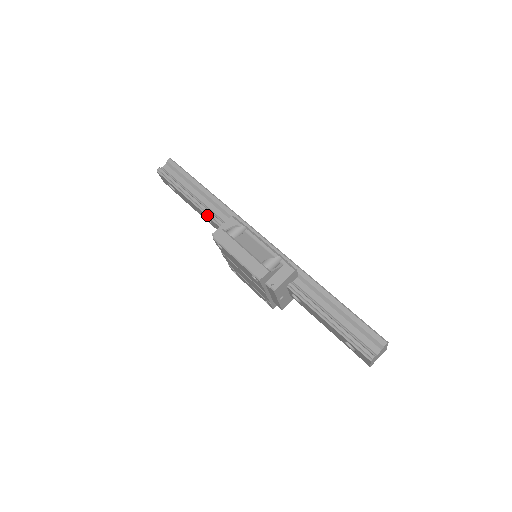
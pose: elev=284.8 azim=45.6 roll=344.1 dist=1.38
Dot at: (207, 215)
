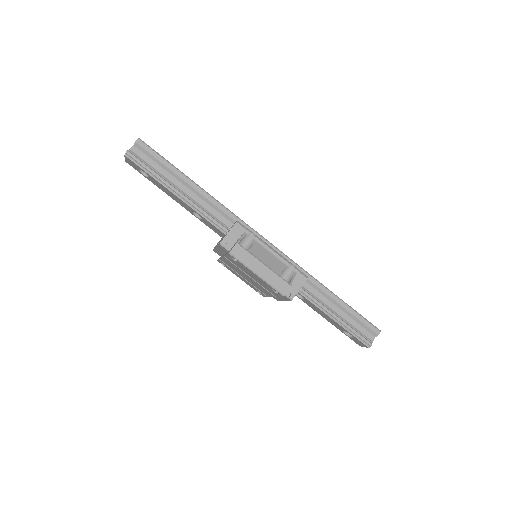
Dot at: (201, 215)
